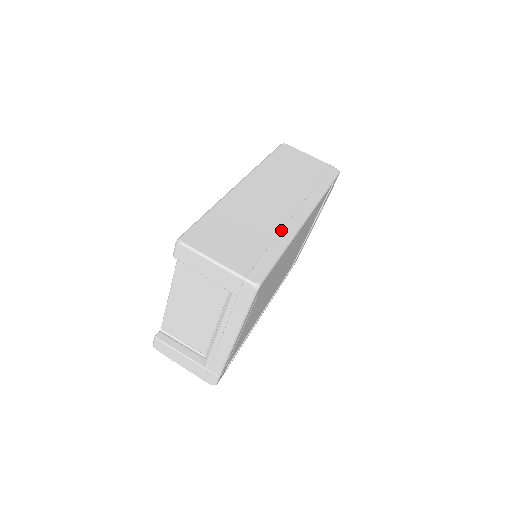
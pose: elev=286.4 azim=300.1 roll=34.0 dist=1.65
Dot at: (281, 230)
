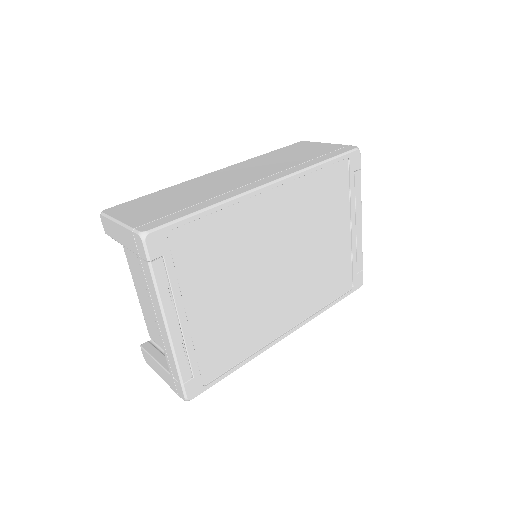
Dot at: (221, 195)
